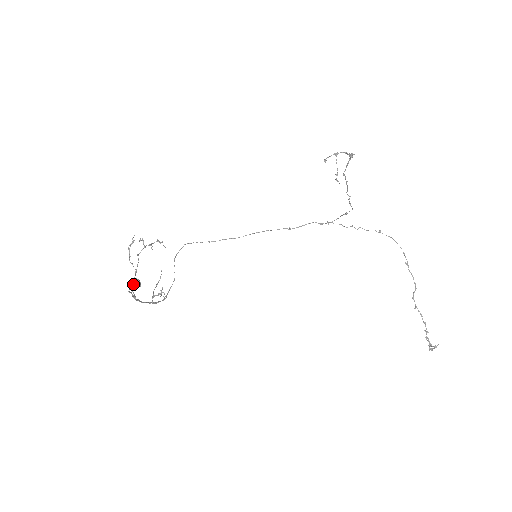
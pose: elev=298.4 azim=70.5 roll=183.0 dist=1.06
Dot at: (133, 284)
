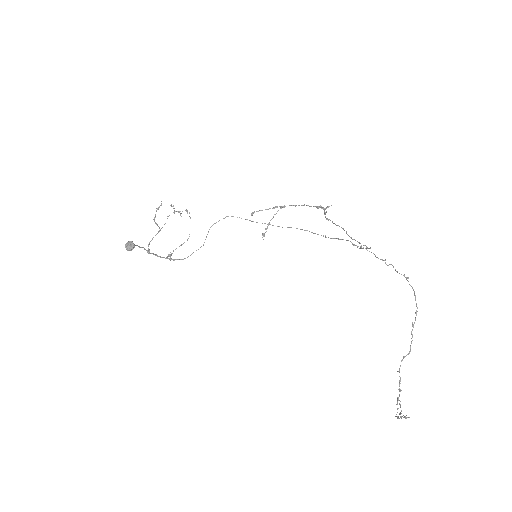
Dot at: (127, 246)
